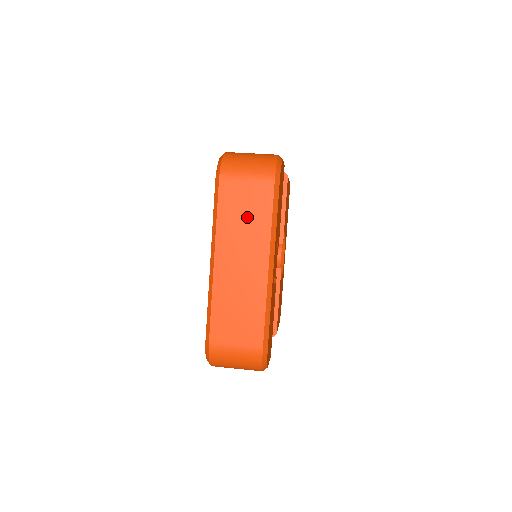
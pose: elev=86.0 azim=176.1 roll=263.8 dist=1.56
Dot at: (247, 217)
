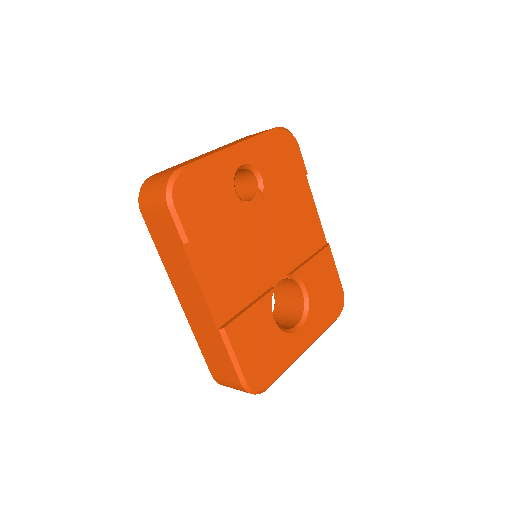
Dot at: occluded
